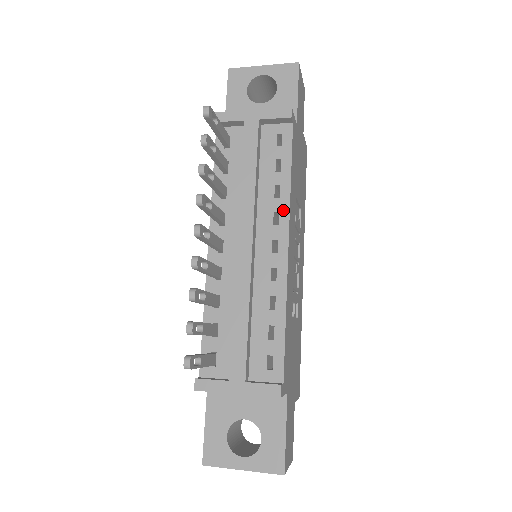
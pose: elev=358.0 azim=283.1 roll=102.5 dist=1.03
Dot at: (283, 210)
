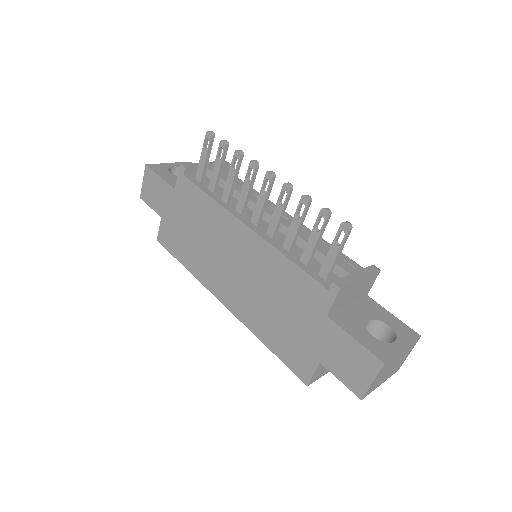
Dot at: (269, 203)
